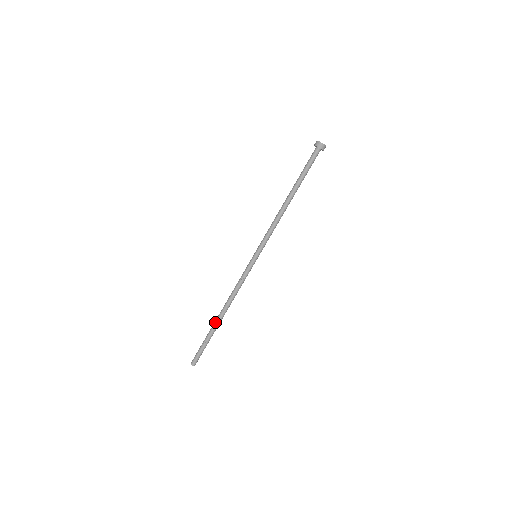
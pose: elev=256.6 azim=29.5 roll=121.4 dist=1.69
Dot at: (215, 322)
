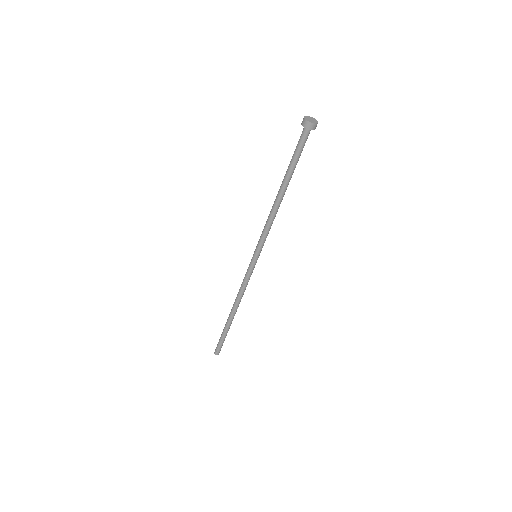
Dot at: (230, 321)
